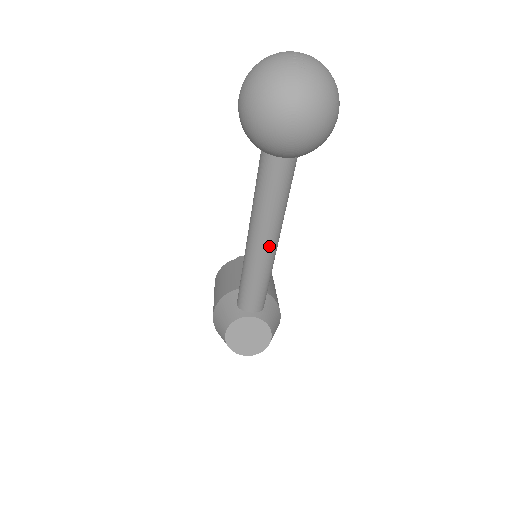
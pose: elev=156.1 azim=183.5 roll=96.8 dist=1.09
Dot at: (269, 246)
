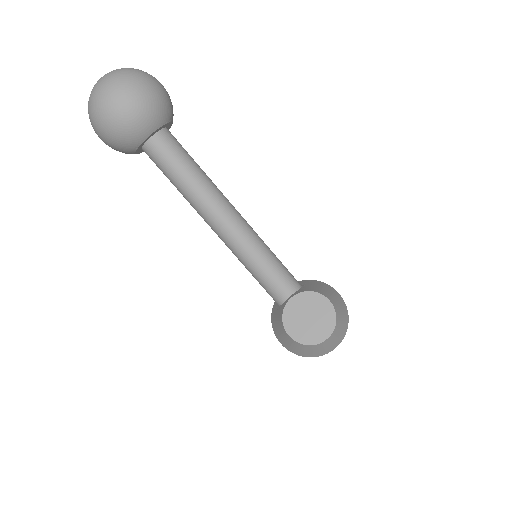
Dot at: (228, 217)
